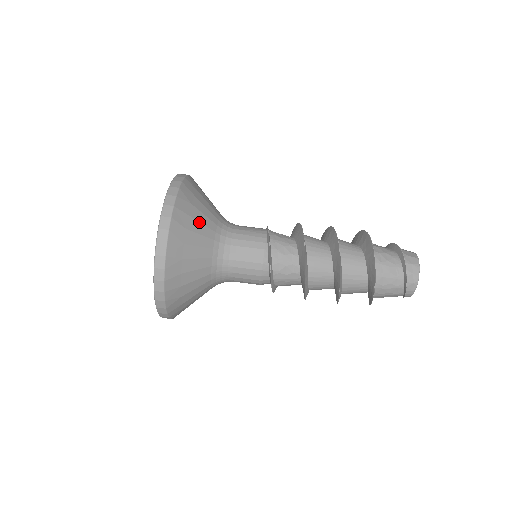
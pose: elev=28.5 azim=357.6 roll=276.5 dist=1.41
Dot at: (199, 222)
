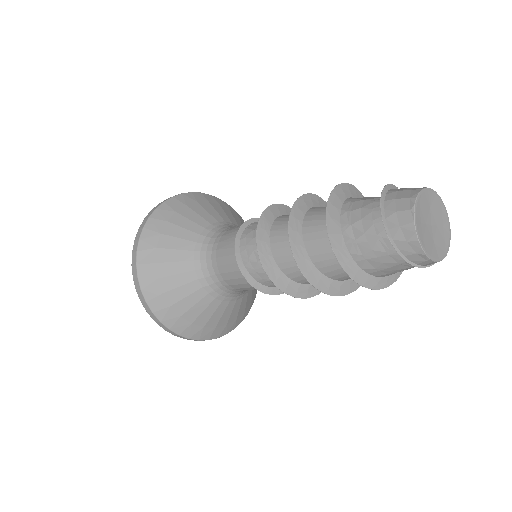
Dot at: (170, 262)
